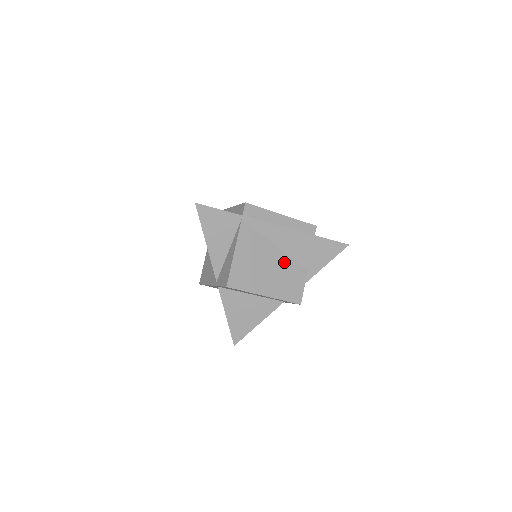
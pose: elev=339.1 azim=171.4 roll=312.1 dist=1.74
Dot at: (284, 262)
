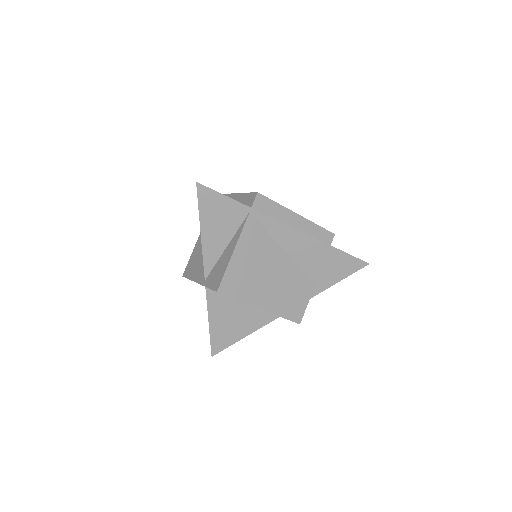
Dot at: (290, 271)
